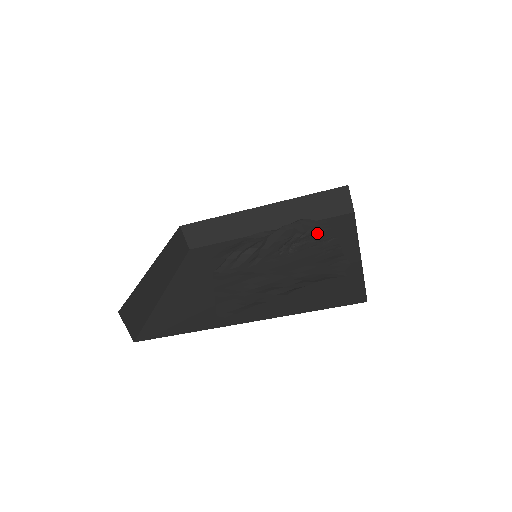
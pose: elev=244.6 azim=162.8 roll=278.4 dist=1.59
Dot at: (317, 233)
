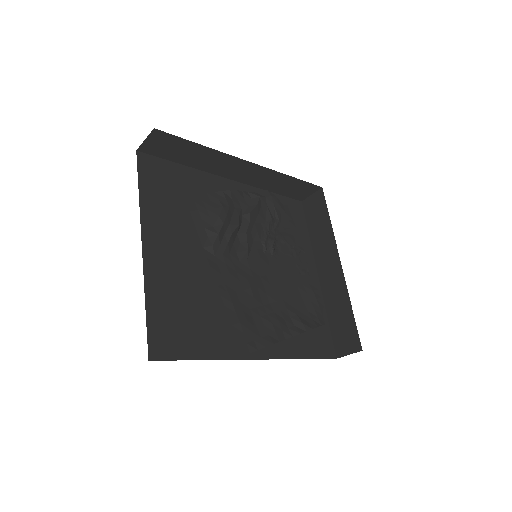
Dot at: (287, 230)
